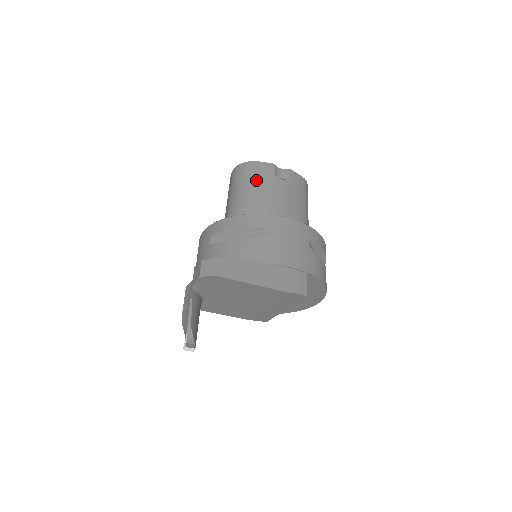
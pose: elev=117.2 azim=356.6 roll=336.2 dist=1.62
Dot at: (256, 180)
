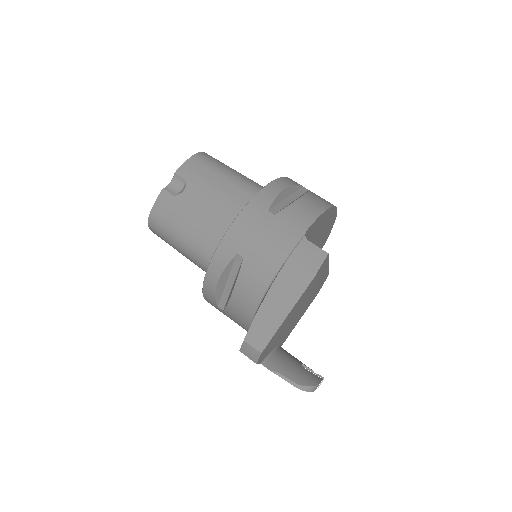
Dot at: (173, 222)
